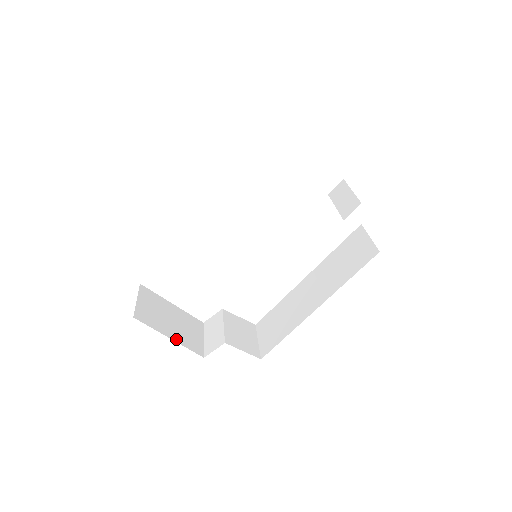
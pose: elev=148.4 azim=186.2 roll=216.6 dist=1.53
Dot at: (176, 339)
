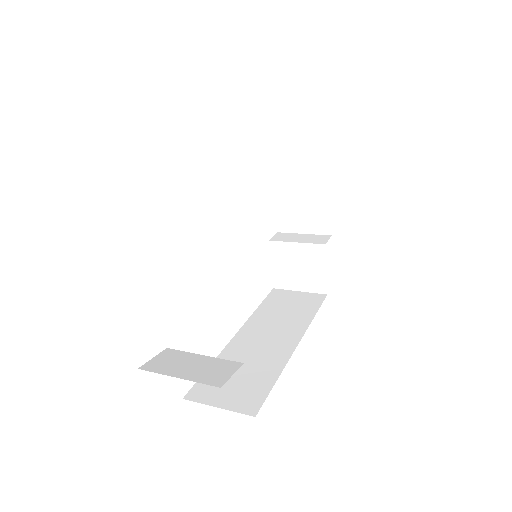
Dot at: occluded
